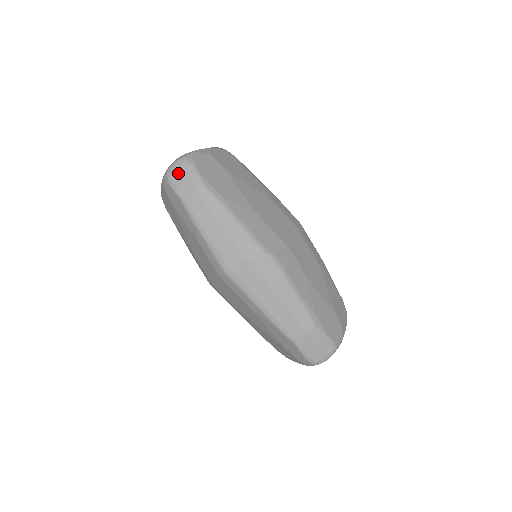
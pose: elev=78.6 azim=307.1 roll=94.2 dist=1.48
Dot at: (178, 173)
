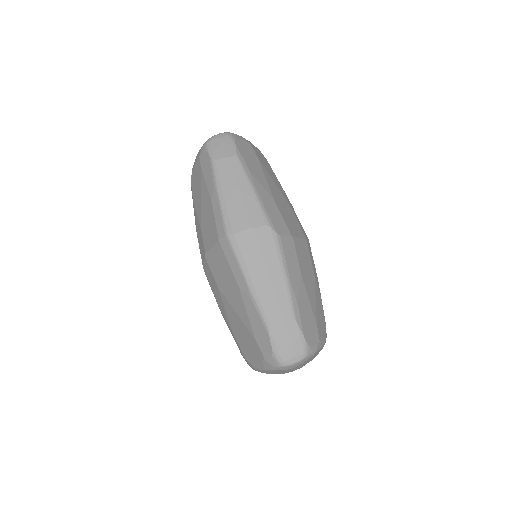
Dot at: (218, 141)
